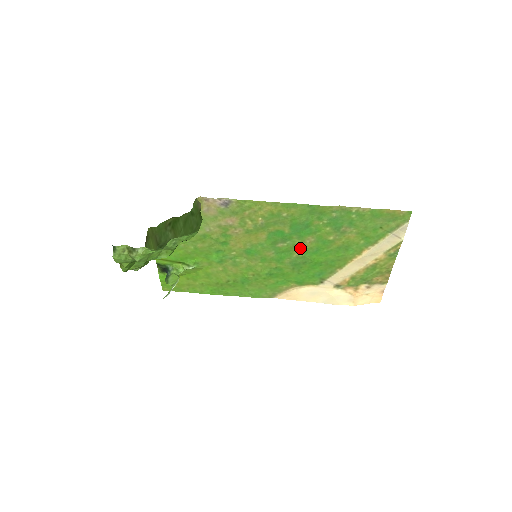
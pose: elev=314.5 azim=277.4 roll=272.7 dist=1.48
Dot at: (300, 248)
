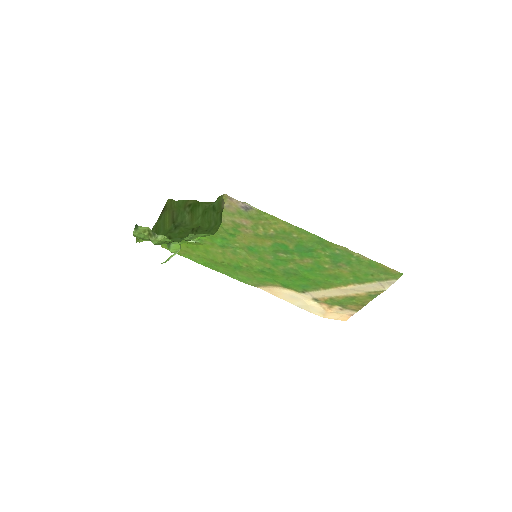
Dot at: (297, 263)
